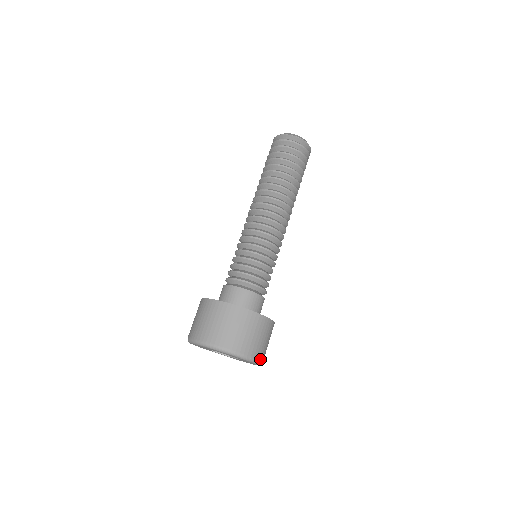
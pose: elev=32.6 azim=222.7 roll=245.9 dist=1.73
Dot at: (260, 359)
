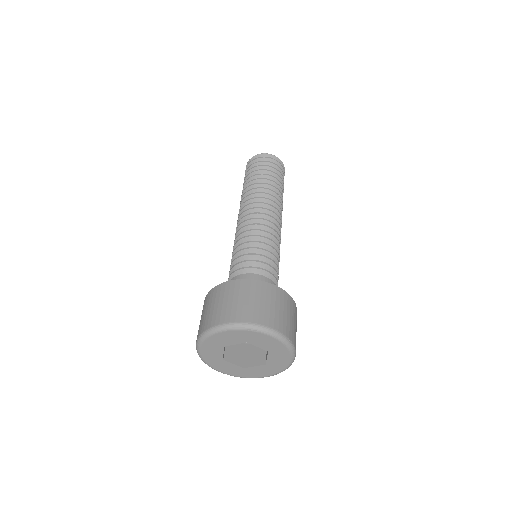
Dot at: (295, 351)
